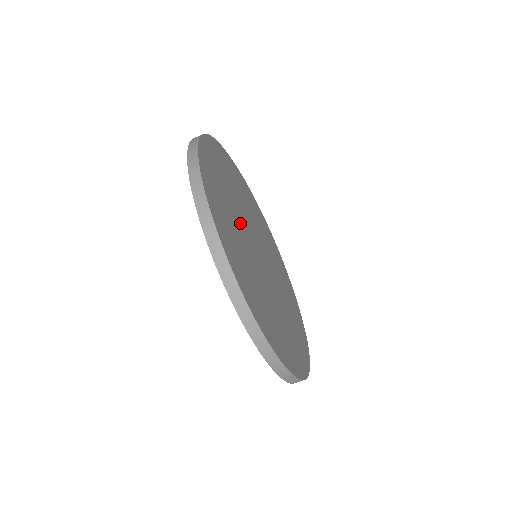
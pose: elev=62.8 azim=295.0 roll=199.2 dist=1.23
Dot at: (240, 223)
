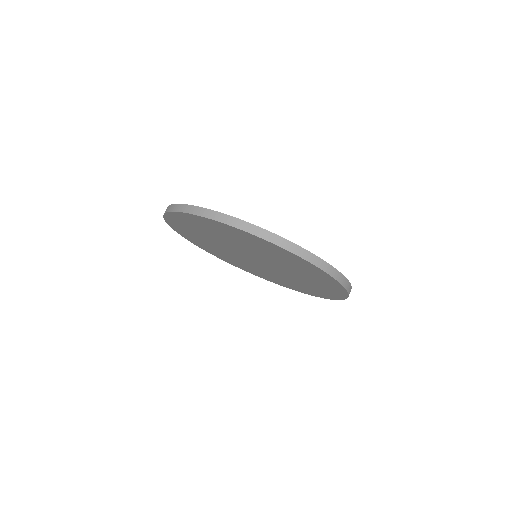
Dot at: occluded
